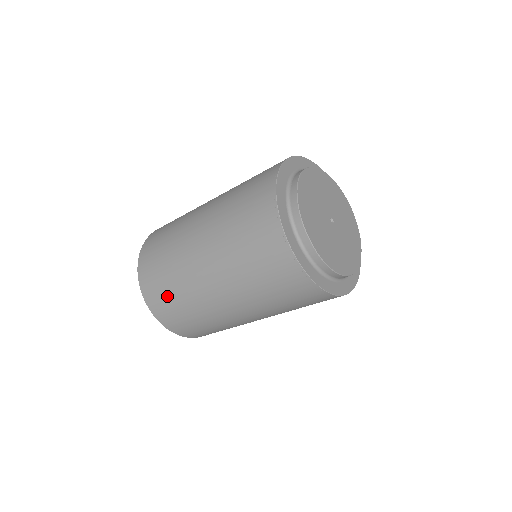
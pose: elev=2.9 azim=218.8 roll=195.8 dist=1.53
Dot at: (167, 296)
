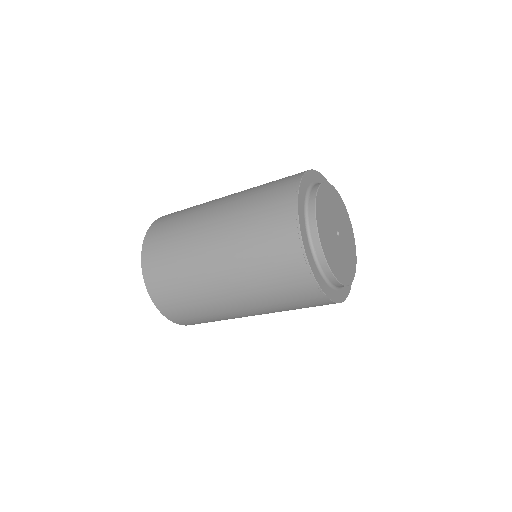
Dot at: (169, 280)
